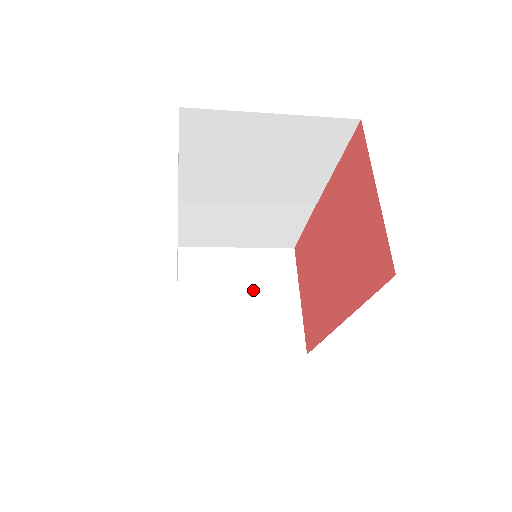
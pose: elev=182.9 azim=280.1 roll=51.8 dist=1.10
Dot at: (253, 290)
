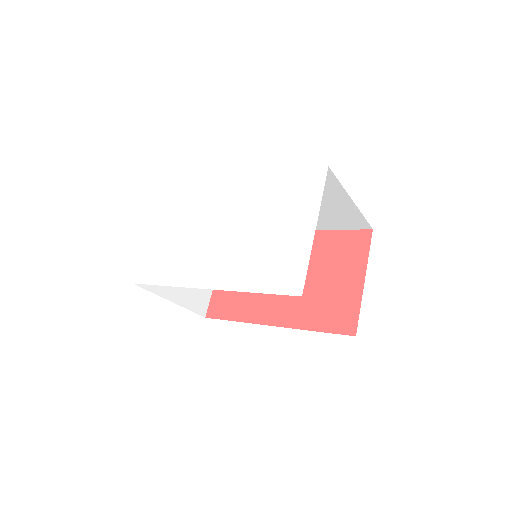
Dot at: occluded
